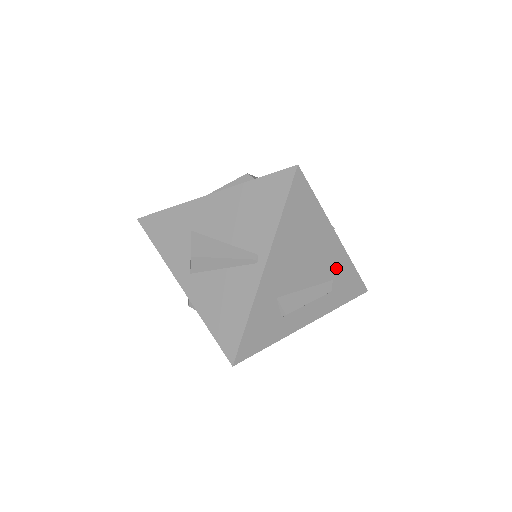
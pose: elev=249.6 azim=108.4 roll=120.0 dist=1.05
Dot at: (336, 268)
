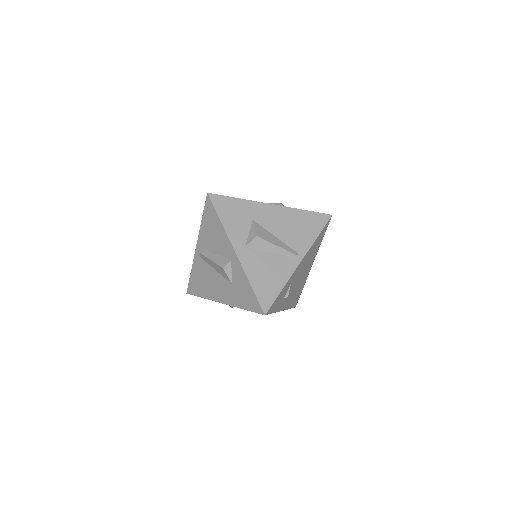
Dot at: (302, 283)
